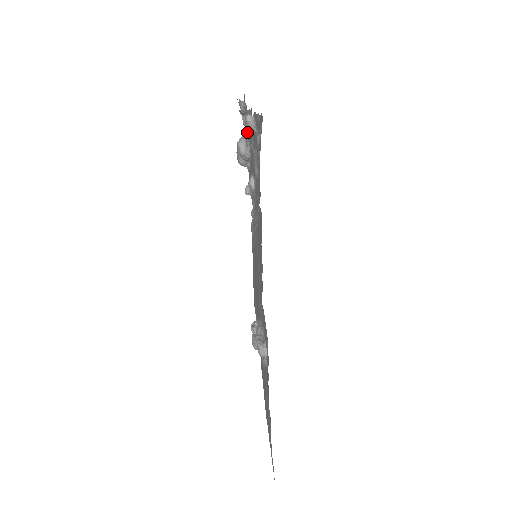
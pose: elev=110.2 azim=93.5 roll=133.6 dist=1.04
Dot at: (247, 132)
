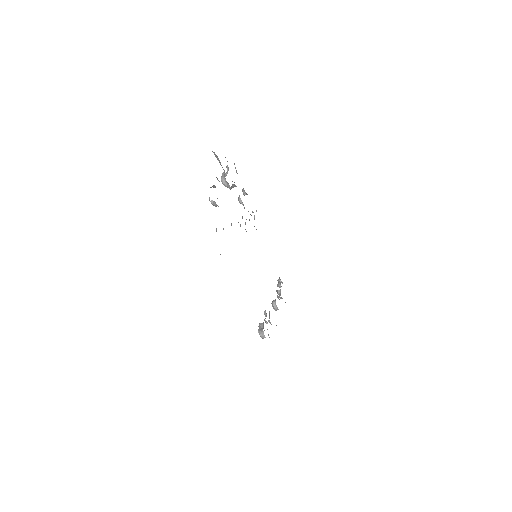
Dot at: occluded
